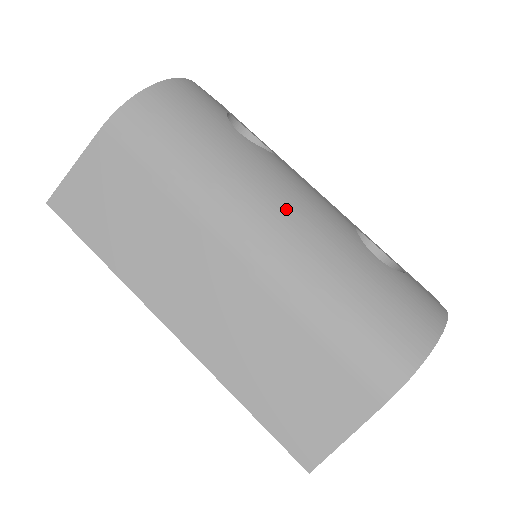
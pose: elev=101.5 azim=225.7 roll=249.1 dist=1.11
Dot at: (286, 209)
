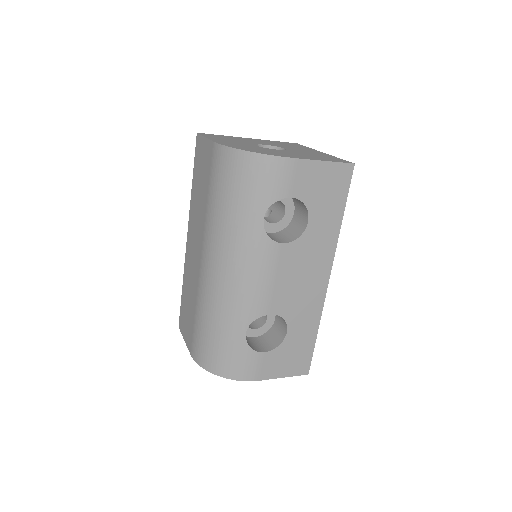
Dot at: (229, 274)
